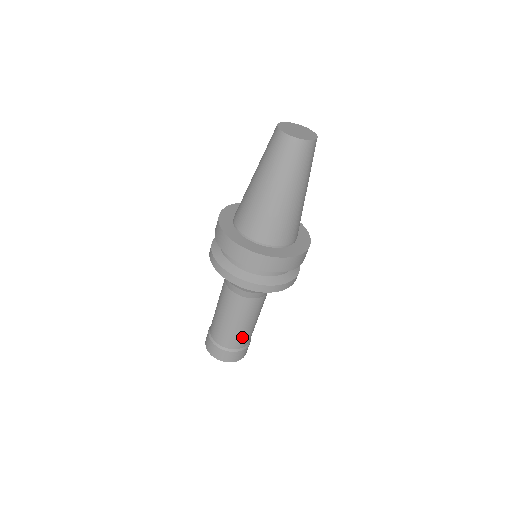
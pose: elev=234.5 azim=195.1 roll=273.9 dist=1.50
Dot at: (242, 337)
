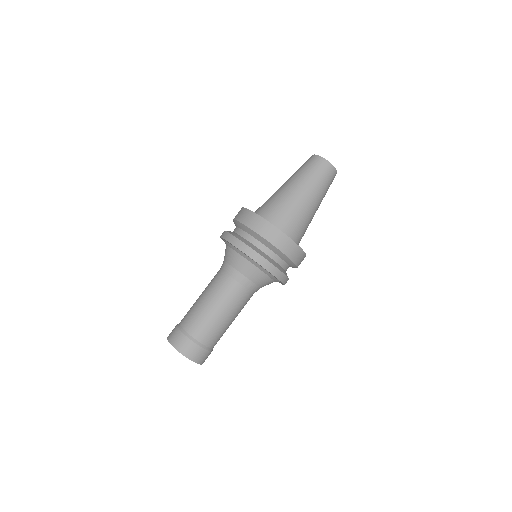
Dot at: (221, 335)
